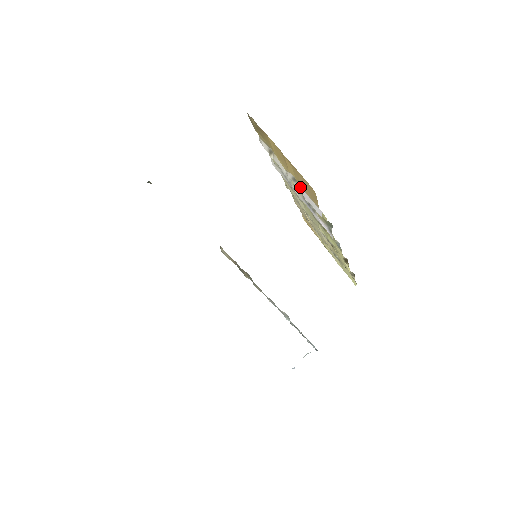
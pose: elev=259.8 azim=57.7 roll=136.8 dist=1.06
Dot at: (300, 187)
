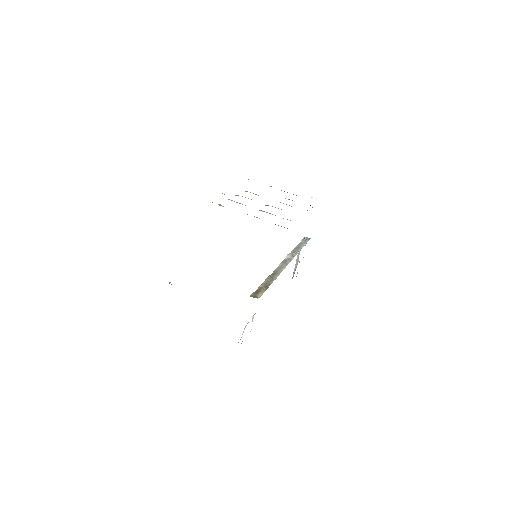
Dot at: occluded
